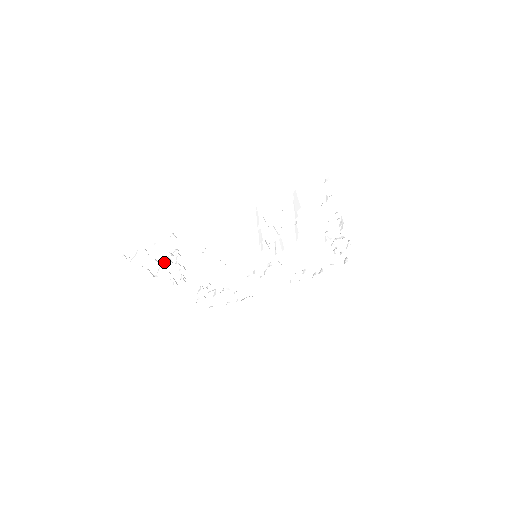
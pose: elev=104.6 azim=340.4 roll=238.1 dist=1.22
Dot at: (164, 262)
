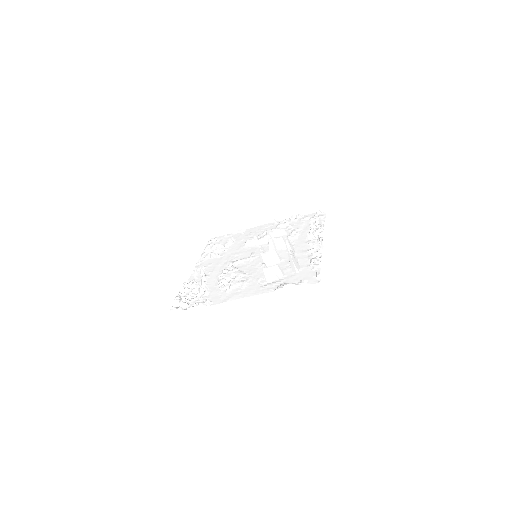
Dot at: (195, 288)
